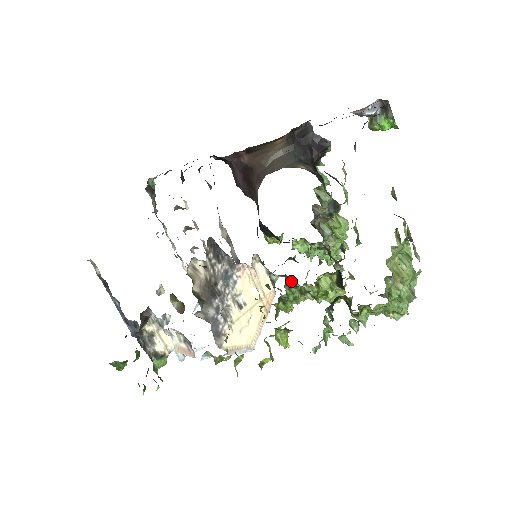
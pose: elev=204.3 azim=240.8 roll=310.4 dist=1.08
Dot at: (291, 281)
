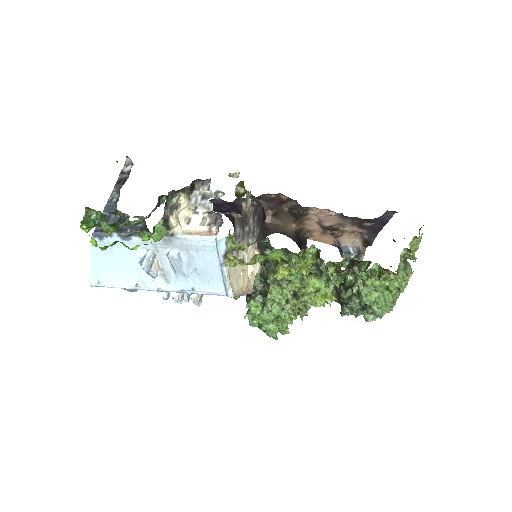
Dot at: occluded
